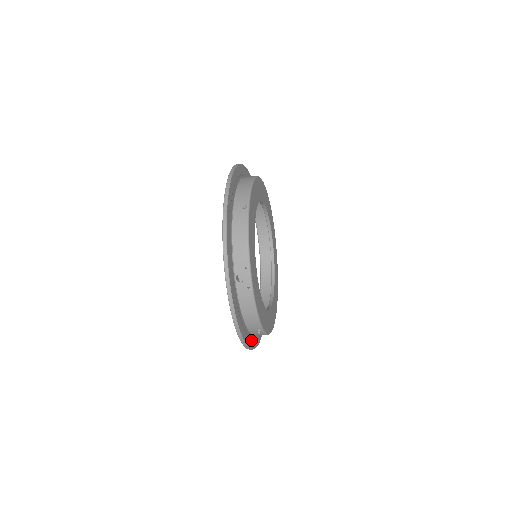
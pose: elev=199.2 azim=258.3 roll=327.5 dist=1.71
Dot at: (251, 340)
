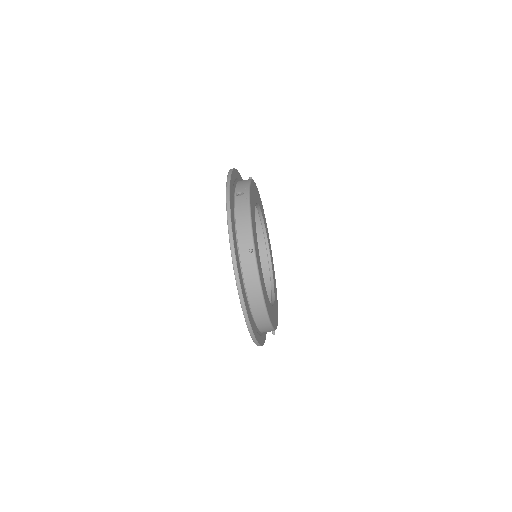
Dot at: (241, 279)
